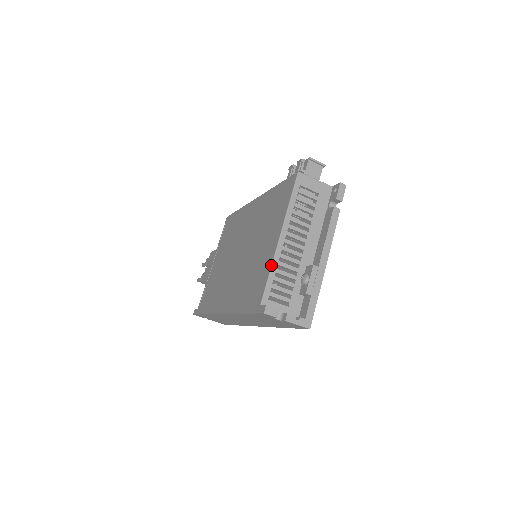
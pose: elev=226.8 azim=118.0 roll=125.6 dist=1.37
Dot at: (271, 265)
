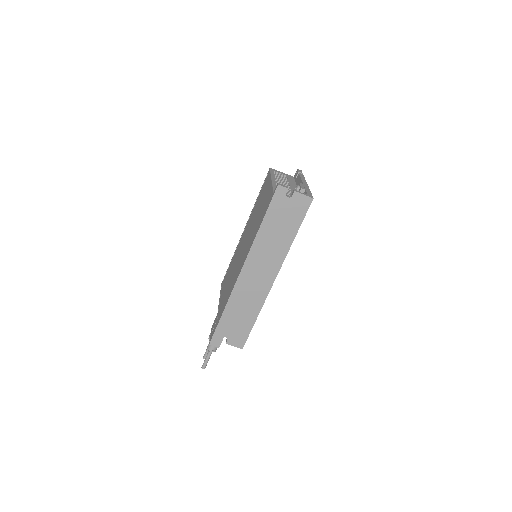
Dot at: (272, 185)
